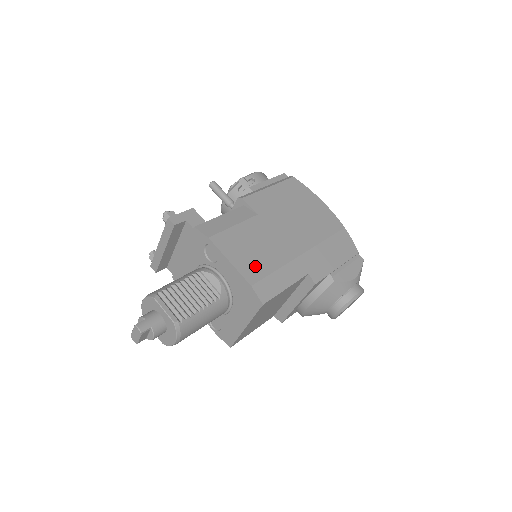
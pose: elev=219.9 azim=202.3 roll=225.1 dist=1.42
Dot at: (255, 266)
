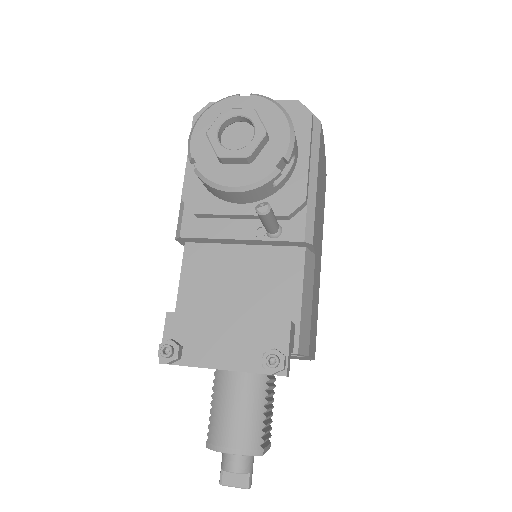
Dot at: (315, 334)
